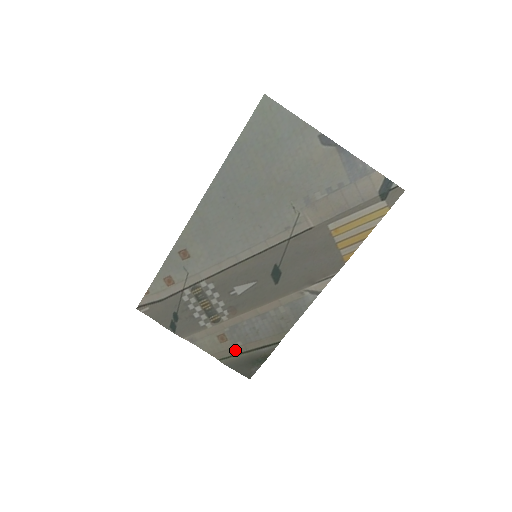
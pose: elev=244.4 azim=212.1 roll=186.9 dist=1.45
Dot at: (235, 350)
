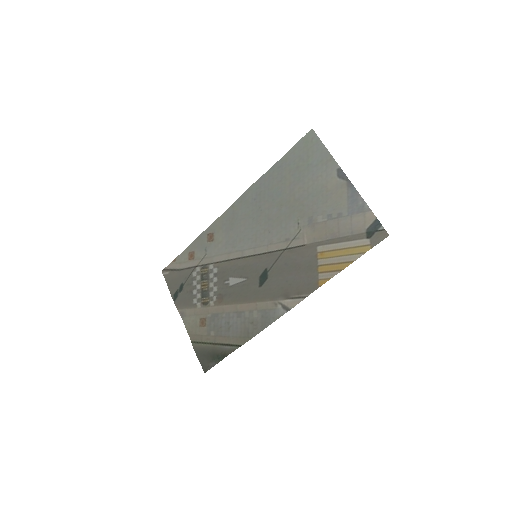
Dot at: (207, 338)
